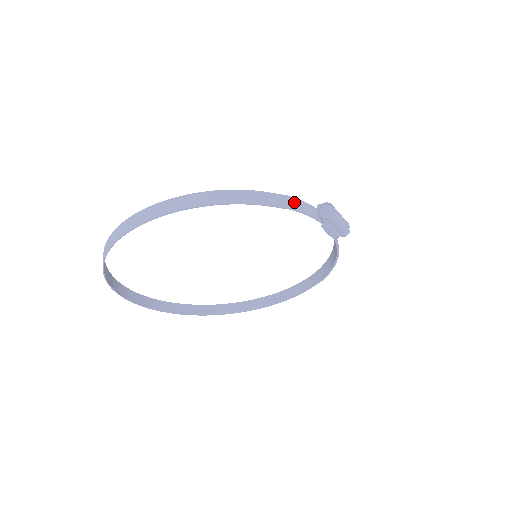
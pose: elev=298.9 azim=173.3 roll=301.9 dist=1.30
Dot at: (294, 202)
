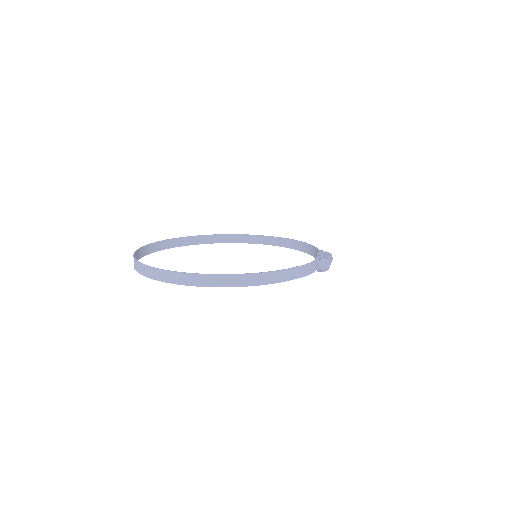
Dot at: (307, 268)
